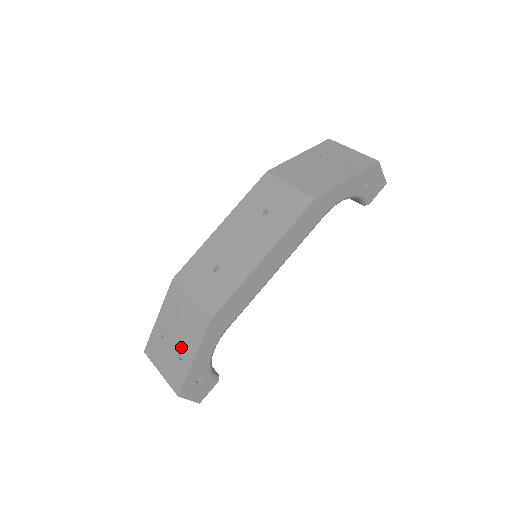
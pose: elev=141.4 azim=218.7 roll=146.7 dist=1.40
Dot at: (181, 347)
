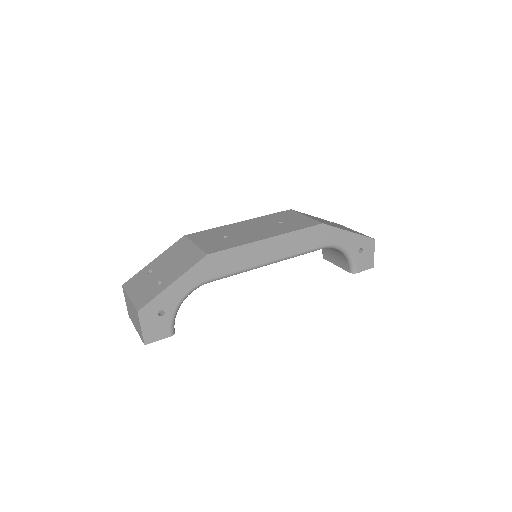
Dot at: (165, 276)
